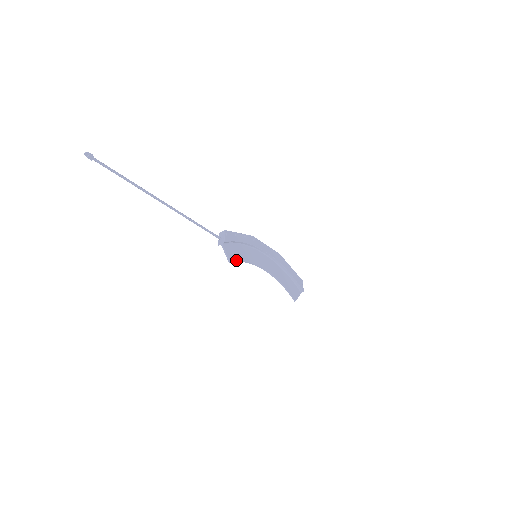
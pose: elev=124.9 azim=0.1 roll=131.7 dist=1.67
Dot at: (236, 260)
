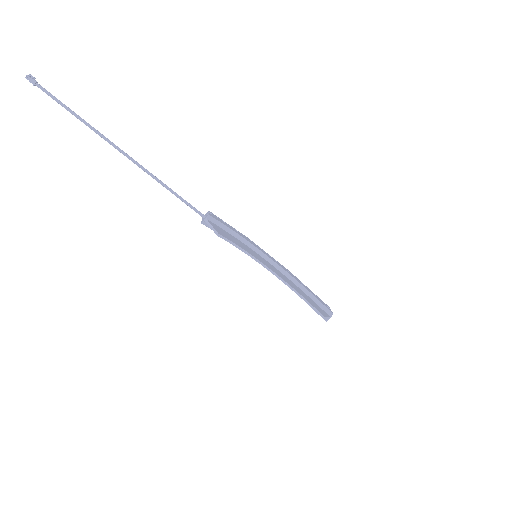
Dot at: (227, 239)
